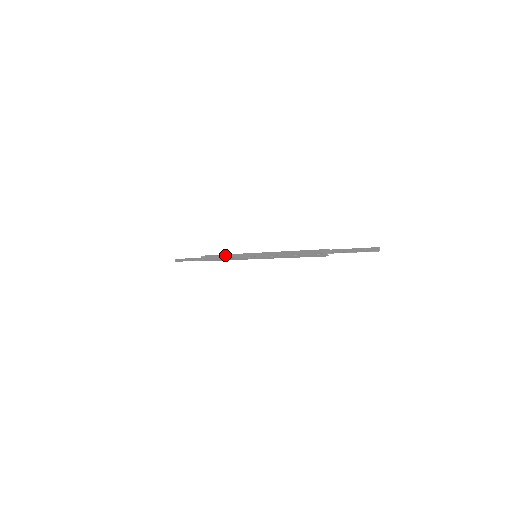
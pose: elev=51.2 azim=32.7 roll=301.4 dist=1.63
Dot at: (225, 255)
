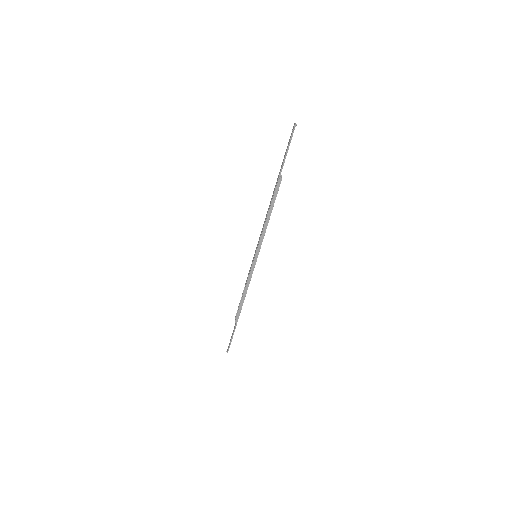
Dot at: occluded
